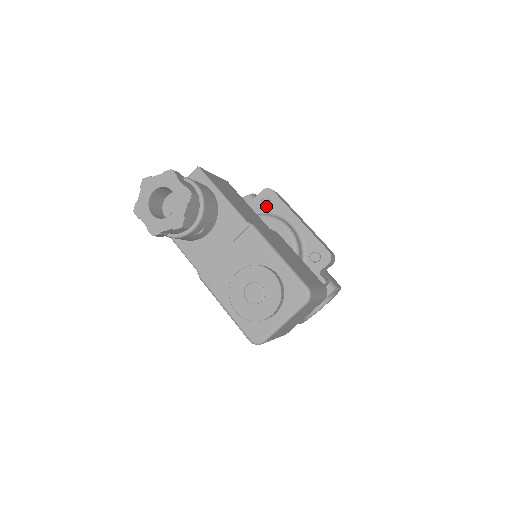
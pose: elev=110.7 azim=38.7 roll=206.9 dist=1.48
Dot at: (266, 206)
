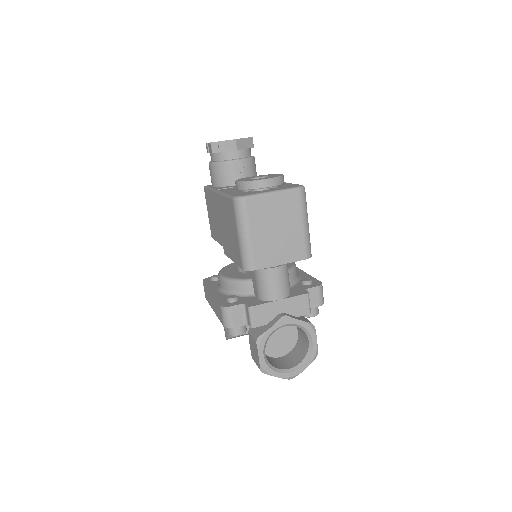
Dot at: occluded
